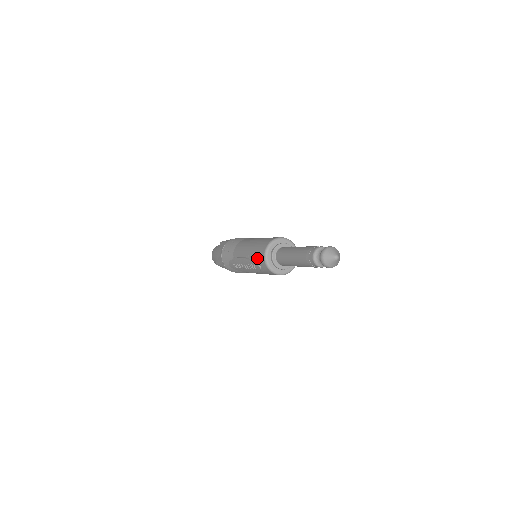
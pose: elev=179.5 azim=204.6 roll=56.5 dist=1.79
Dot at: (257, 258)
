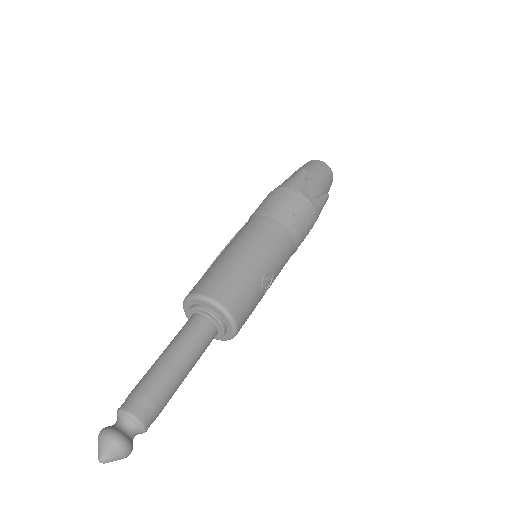
Dot at: occluded
